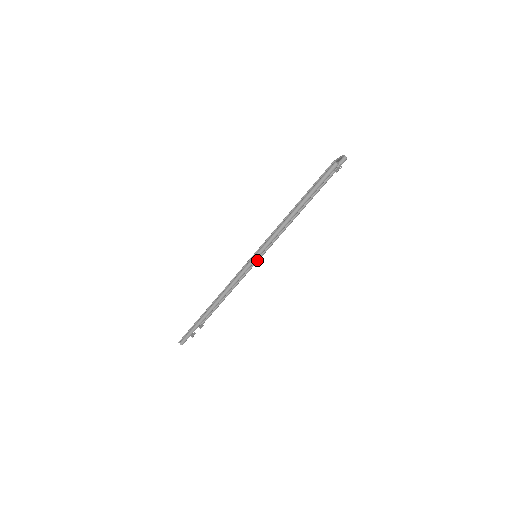
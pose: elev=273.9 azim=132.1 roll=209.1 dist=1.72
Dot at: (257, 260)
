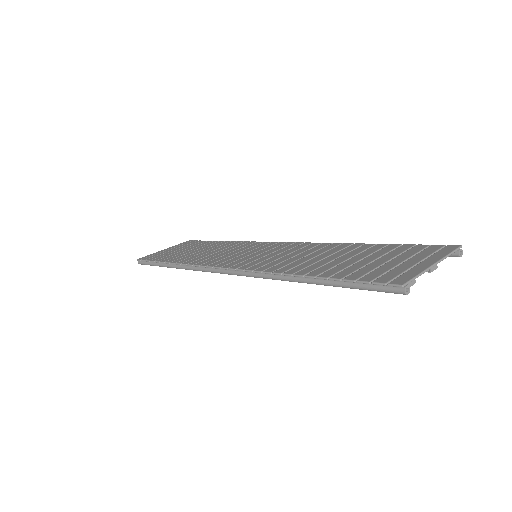
Dot at: occluded
